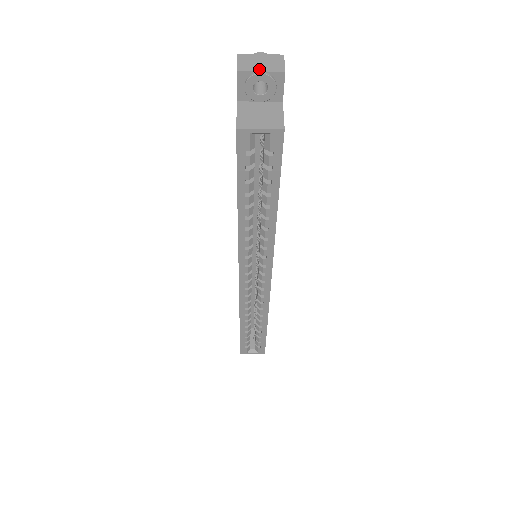
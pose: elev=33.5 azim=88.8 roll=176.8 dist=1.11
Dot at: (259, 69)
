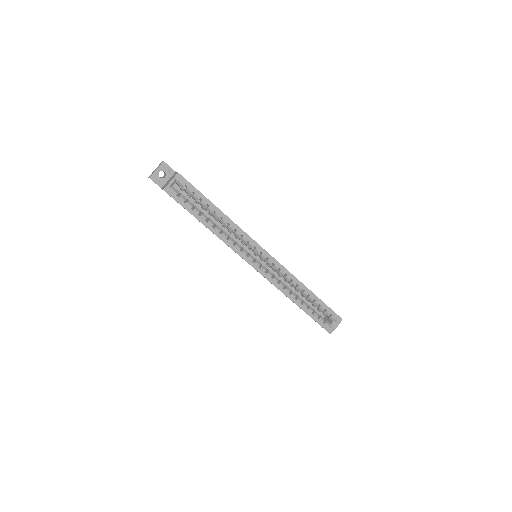
Dot at: (155, 170)
